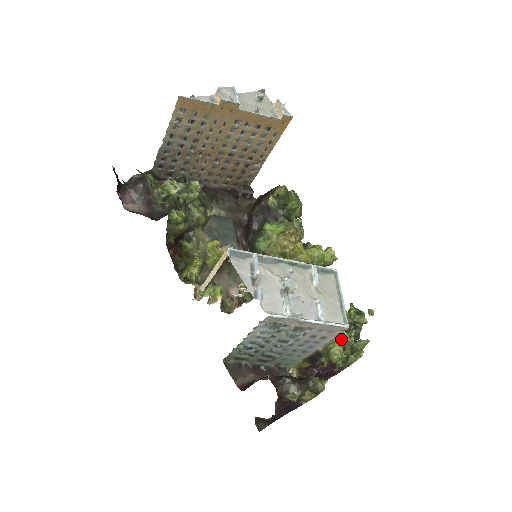
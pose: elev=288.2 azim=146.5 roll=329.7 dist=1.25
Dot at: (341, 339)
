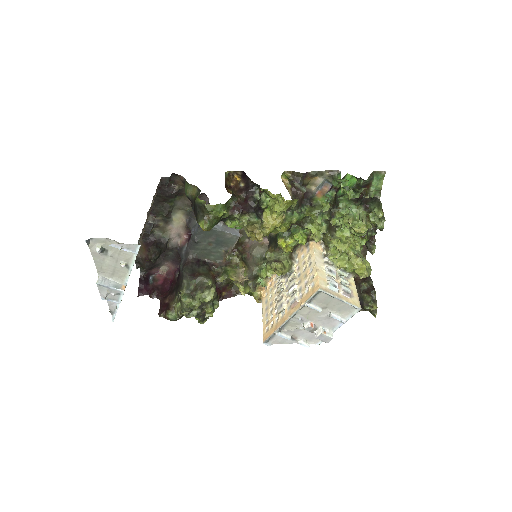
Dot at: (362, 268)
